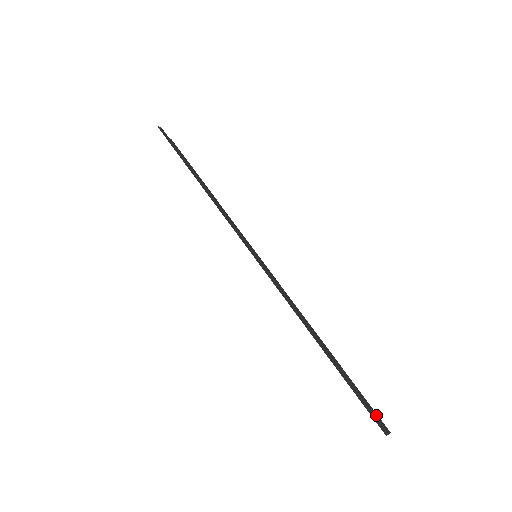
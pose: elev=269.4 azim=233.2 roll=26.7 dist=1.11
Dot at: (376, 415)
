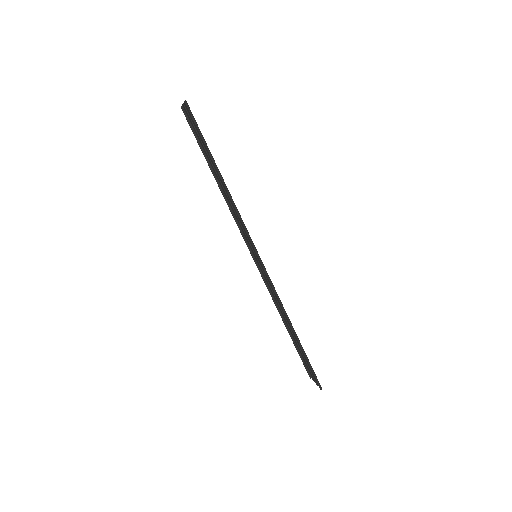
Dot at: occluded
